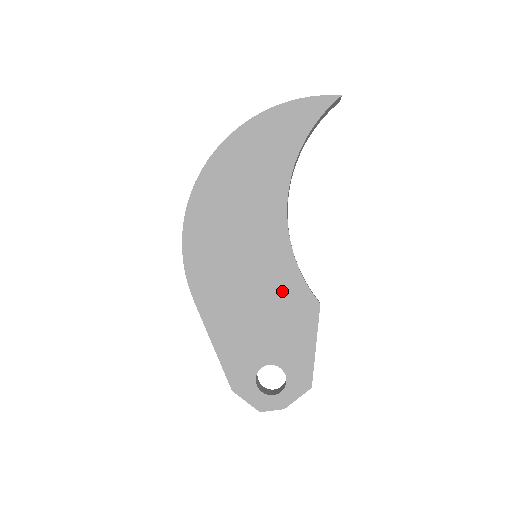
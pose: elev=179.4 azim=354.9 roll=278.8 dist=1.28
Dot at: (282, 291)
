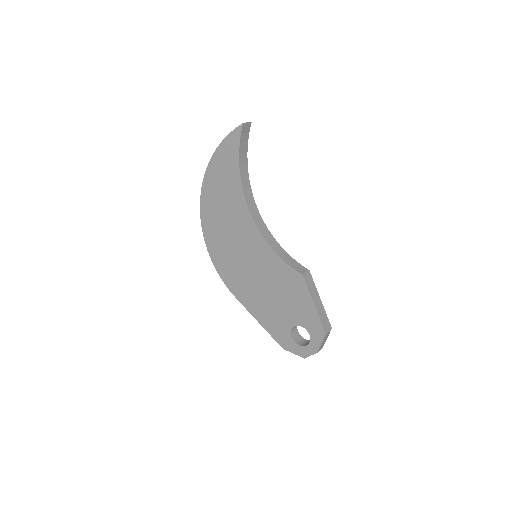
Dot at: (277, 275)
